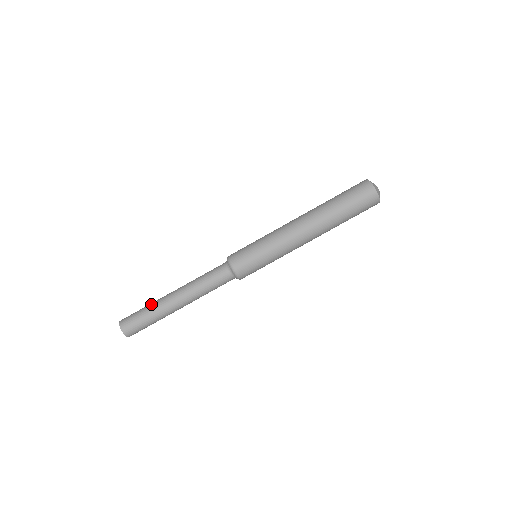
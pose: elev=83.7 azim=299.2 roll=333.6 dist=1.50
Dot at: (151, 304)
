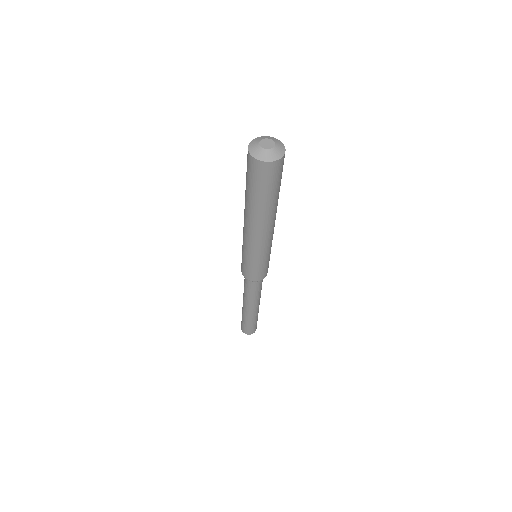
Dot at: (246, 320)
